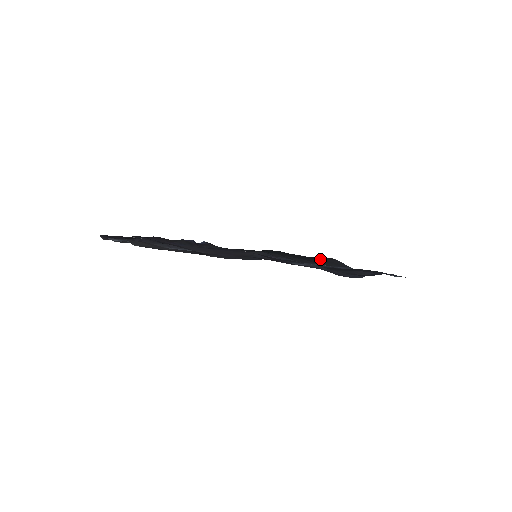
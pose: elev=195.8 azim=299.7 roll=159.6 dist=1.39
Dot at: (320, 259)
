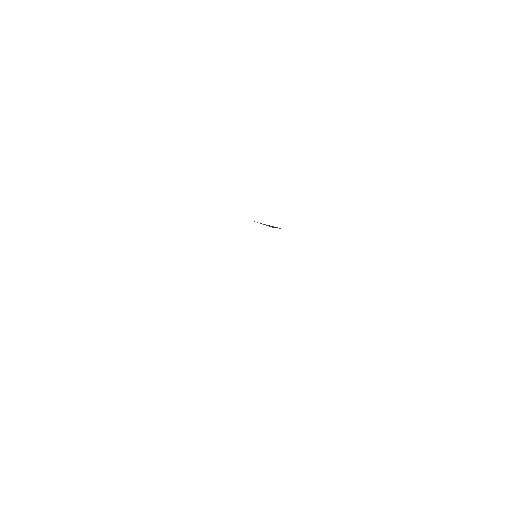
Dot at: occluded
